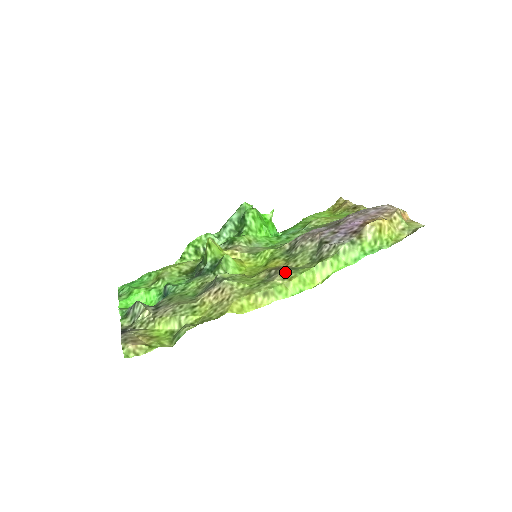
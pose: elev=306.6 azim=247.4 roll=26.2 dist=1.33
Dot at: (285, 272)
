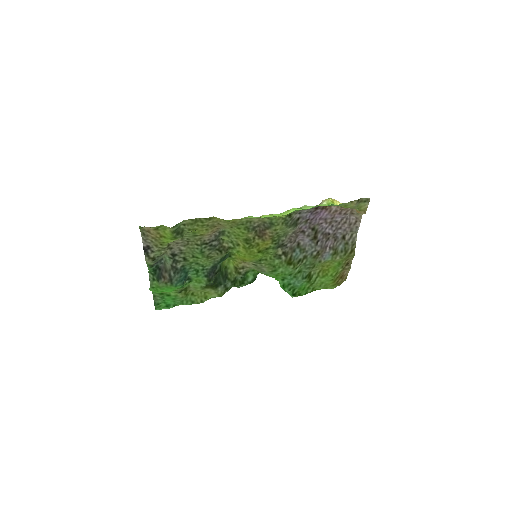
Dot at: (263, 221)
